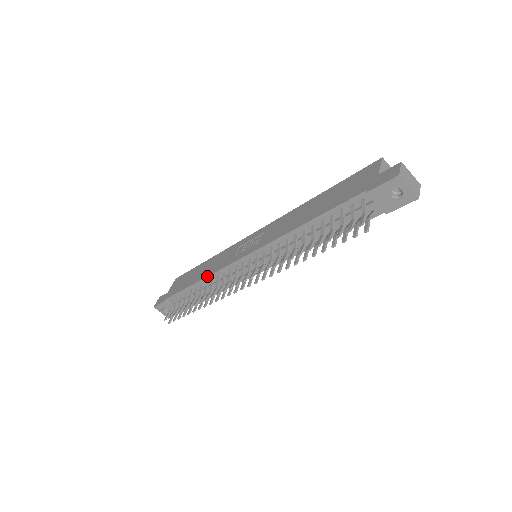
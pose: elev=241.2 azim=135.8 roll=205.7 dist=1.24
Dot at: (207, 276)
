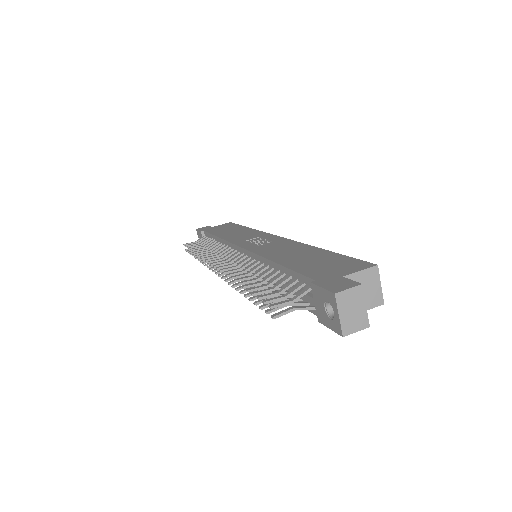
Dot at: (222, 238)
